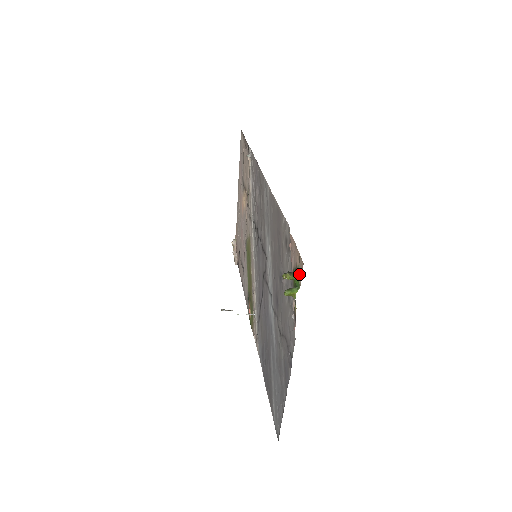
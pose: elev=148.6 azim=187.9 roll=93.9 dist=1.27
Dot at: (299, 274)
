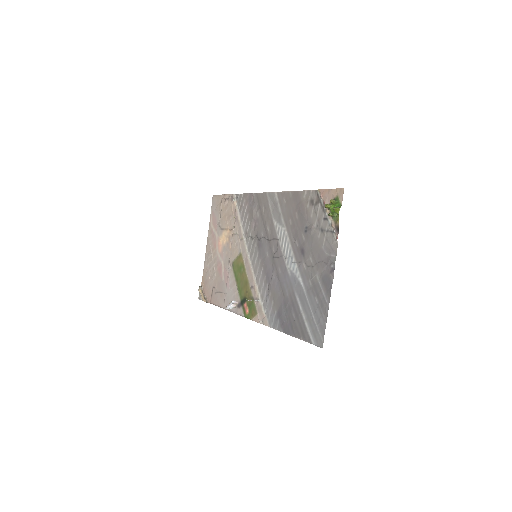
Dot at: (339, 198)
